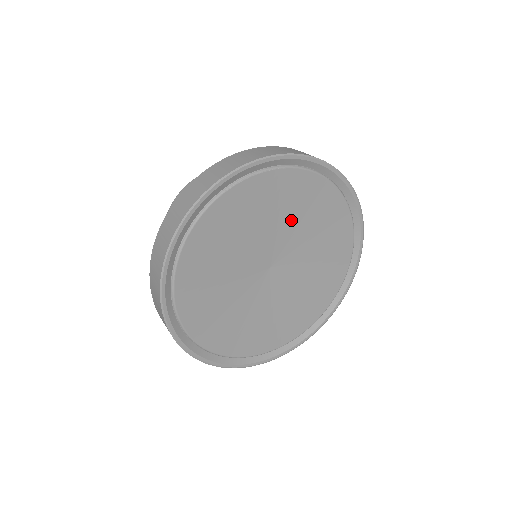
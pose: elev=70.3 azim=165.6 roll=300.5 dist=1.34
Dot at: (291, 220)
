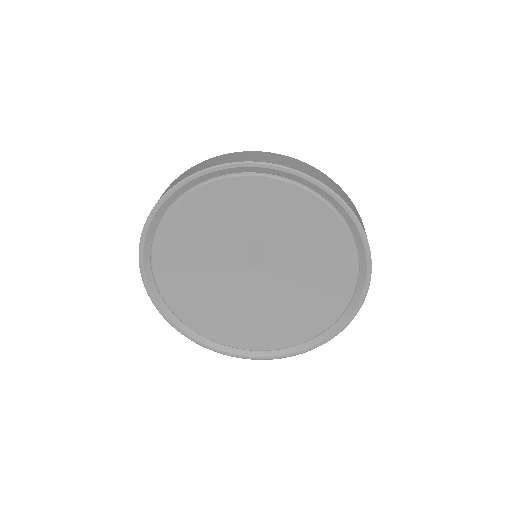
Dot at: (269, 227)
